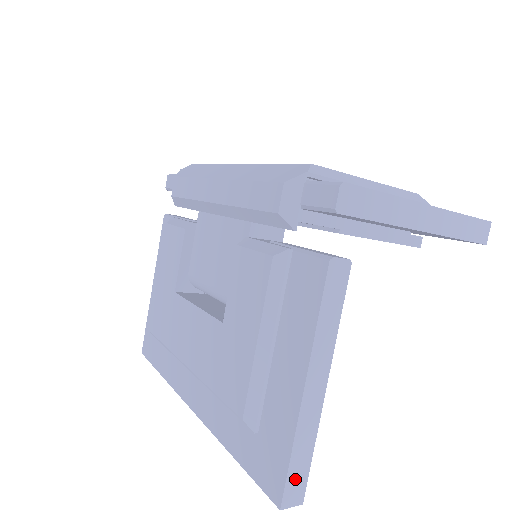
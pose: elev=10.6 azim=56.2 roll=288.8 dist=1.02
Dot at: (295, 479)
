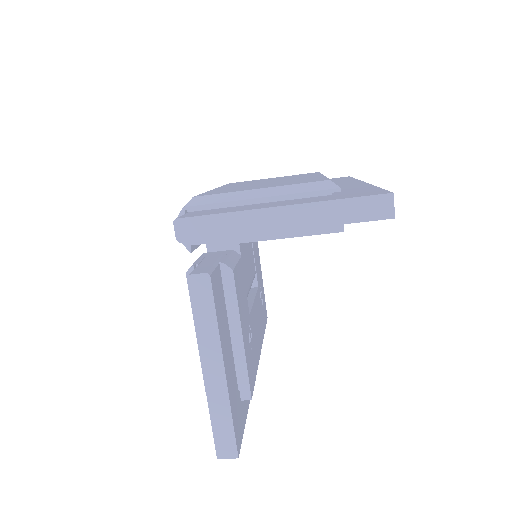
Dot at: (222, 438)
